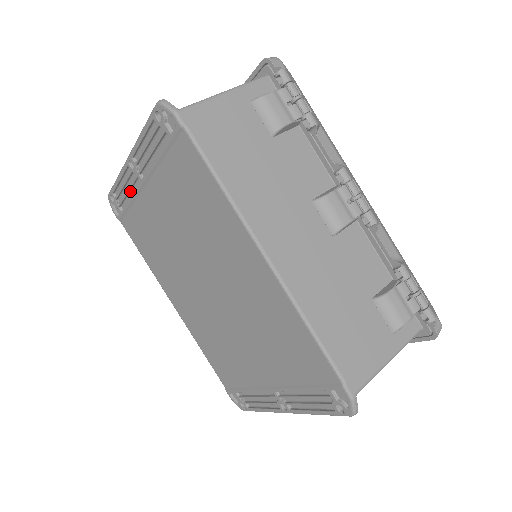
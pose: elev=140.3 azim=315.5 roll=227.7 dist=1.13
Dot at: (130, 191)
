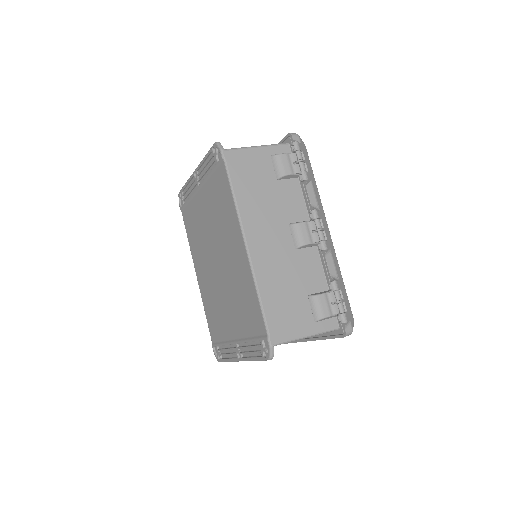
Dot at: (191, 192)
